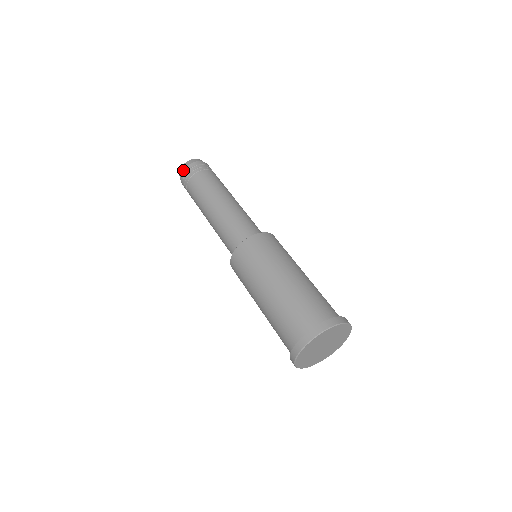
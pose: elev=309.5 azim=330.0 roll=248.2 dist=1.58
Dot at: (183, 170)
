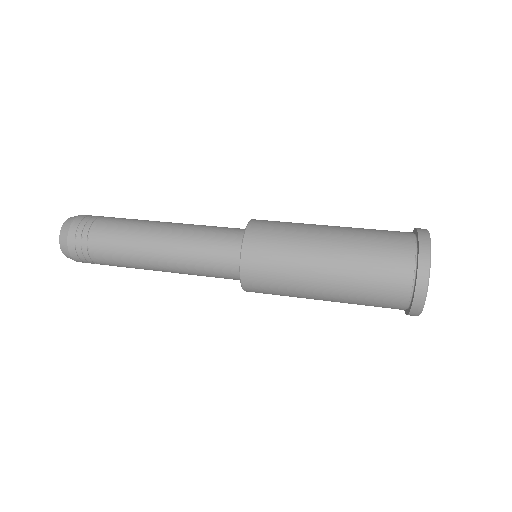
Dot at: (72, 222)
